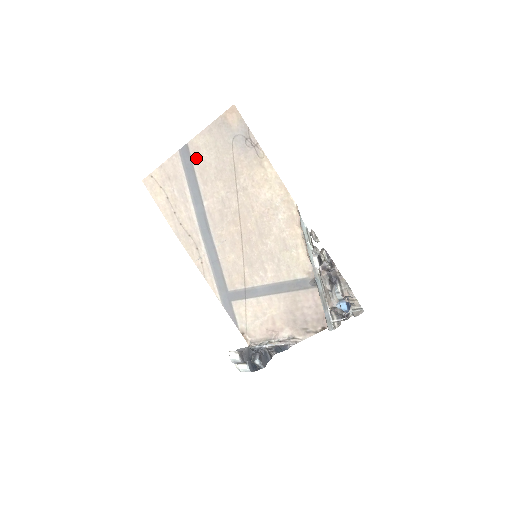
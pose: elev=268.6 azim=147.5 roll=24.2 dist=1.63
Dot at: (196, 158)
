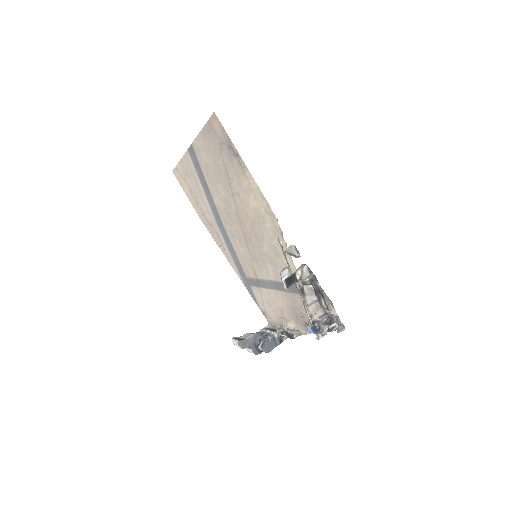
Dot at: (200, 159)
